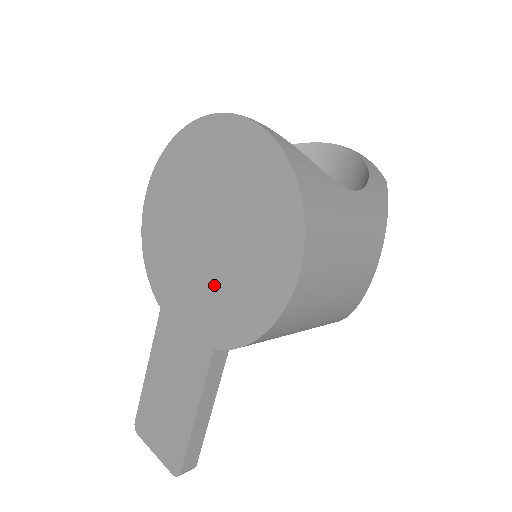
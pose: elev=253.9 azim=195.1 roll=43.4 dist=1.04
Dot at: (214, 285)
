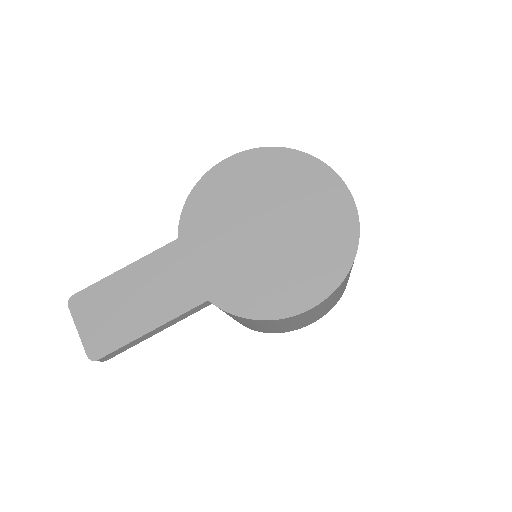
Dot at: (244, 262)
